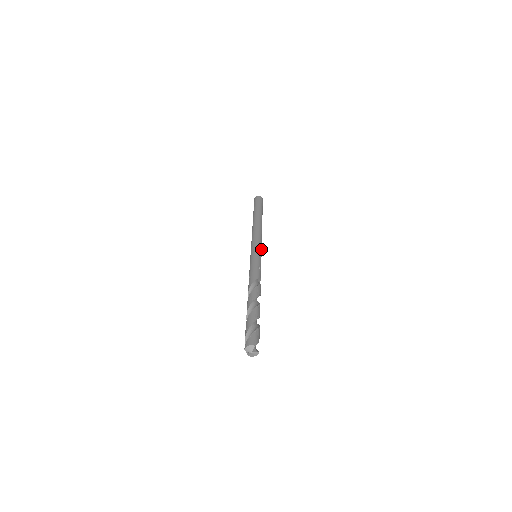
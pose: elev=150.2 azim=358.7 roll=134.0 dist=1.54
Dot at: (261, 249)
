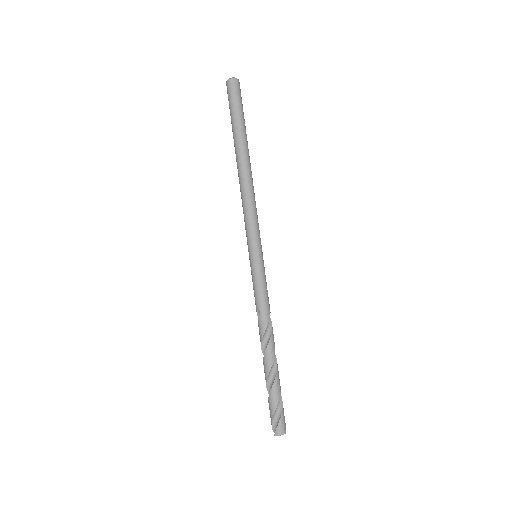
Dot at: (260, 241)
